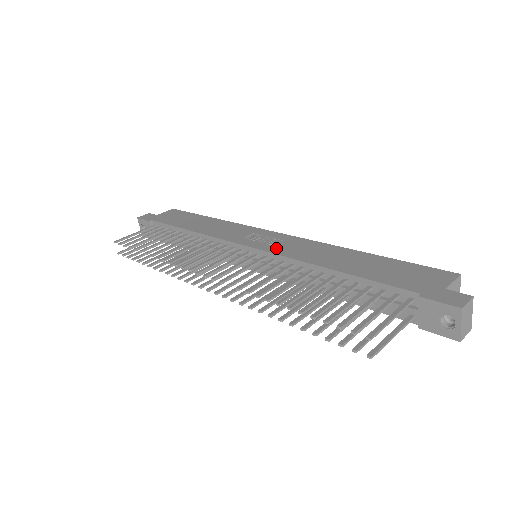
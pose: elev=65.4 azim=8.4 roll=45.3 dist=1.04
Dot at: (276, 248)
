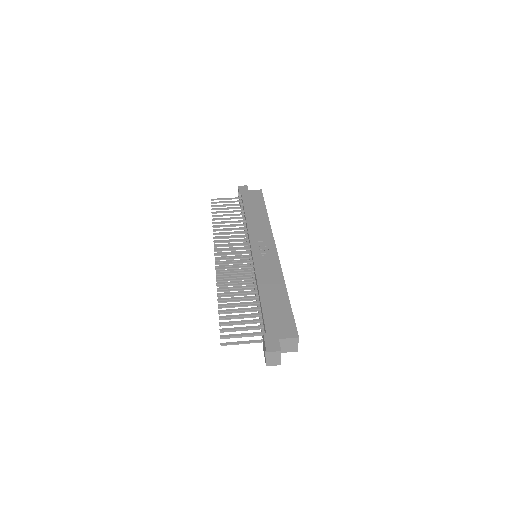
Dot at: (259, 260)
